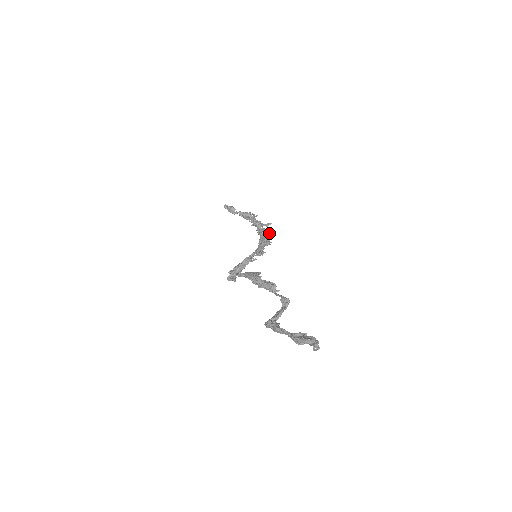
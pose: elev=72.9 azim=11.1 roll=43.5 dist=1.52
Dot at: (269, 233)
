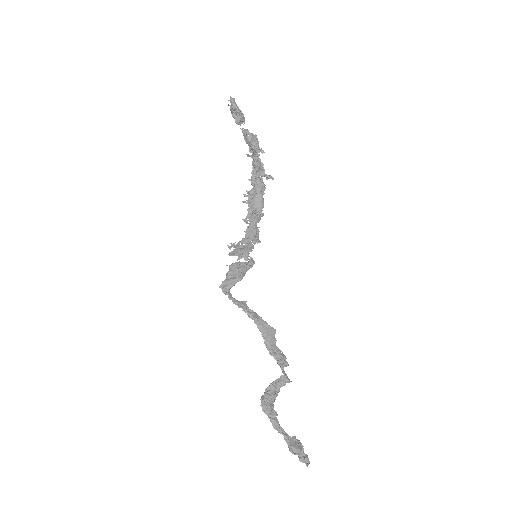
Dot at: occluded
